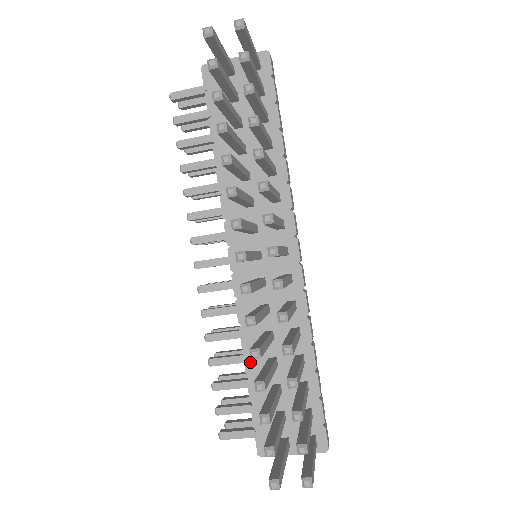
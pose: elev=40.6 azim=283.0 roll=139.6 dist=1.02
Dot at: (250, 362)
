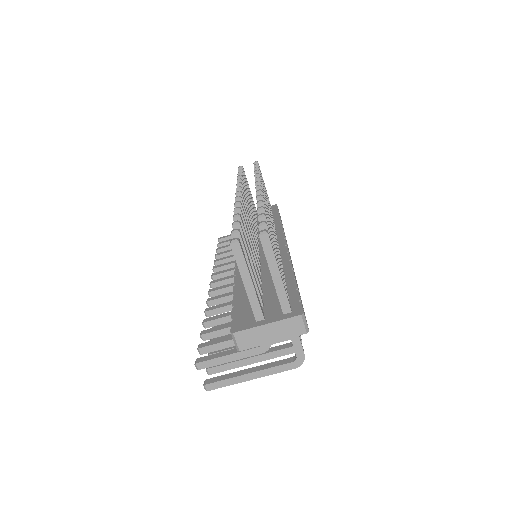
Dot at: (238, 288)
